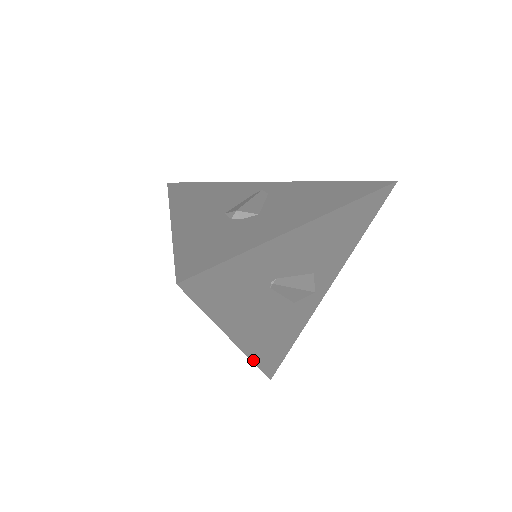
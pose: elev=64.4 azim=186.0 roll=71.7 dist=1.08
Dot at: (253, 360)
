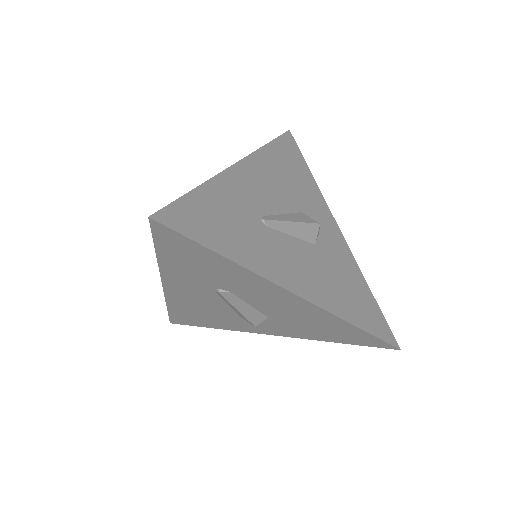
Dot at: (343, 318)
